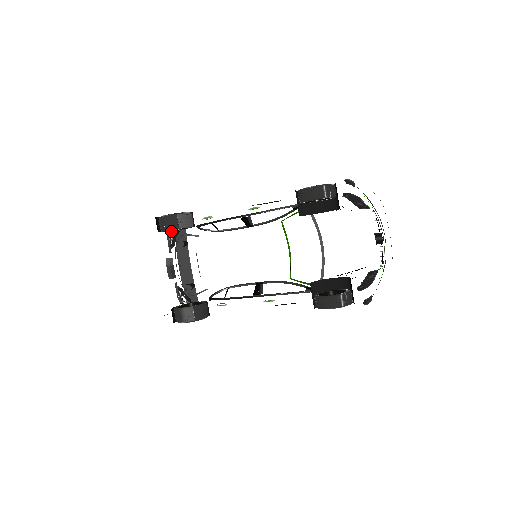
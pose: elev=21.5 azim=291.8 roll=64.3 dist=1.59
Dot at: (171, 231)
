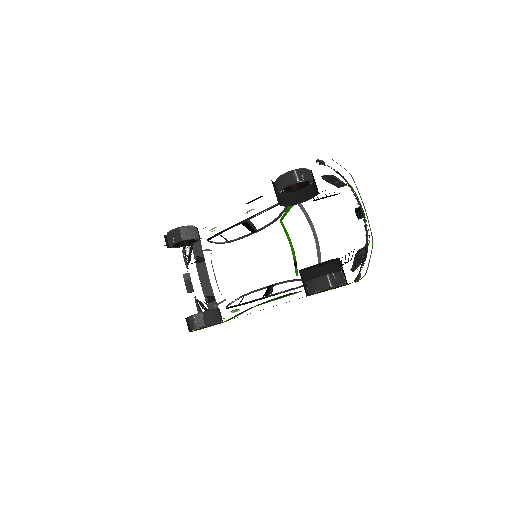
Dot at: (185, 248)
